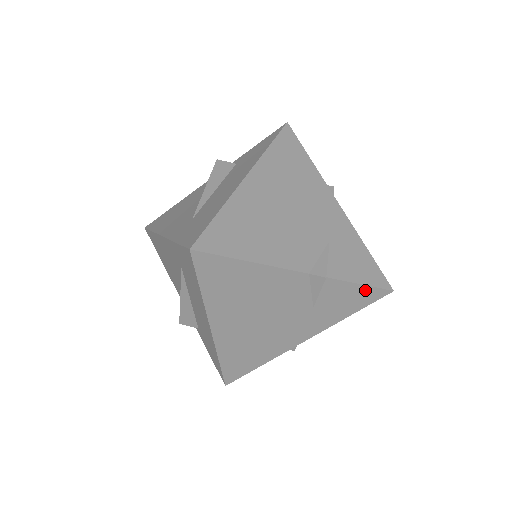
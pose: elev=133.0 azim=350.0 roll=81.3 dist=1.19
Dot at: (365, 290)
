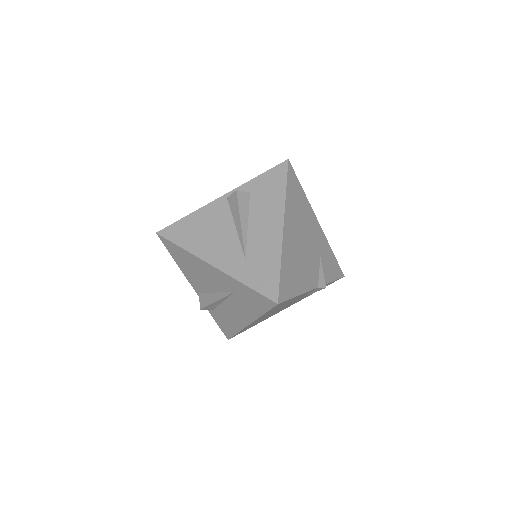
Dot at: occluded
